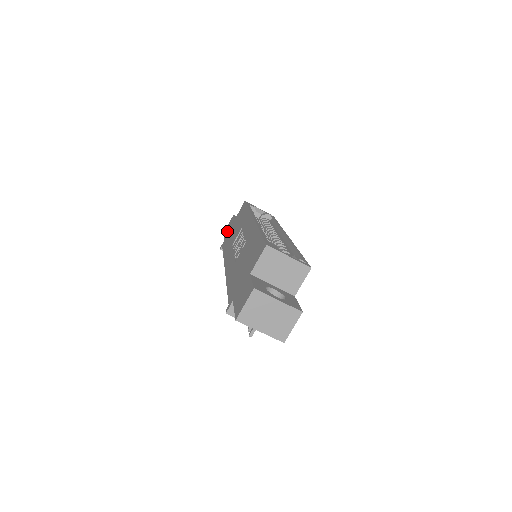
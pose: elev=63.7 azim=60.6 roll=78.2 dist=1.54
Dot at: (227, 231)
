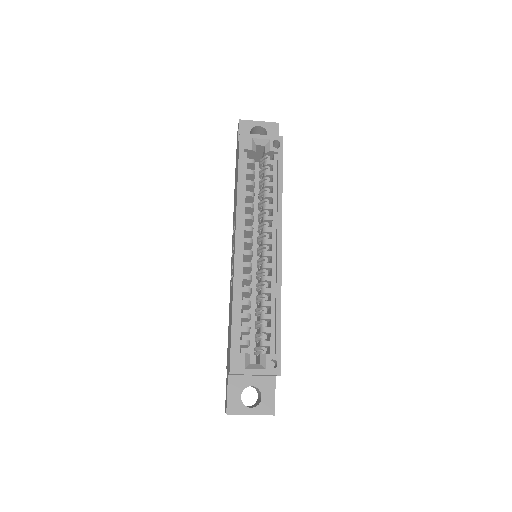
Dot at: occluded
